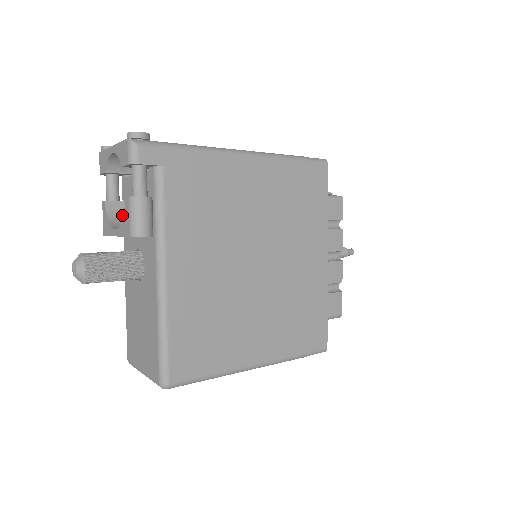
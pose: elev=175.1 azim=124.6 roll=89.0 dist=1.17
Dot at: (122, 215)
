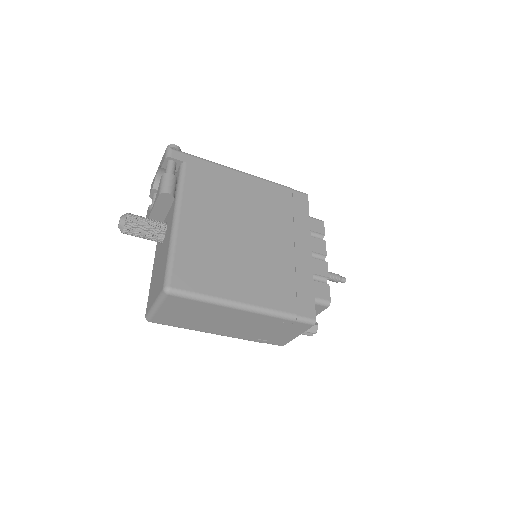
Dot at: occluded
